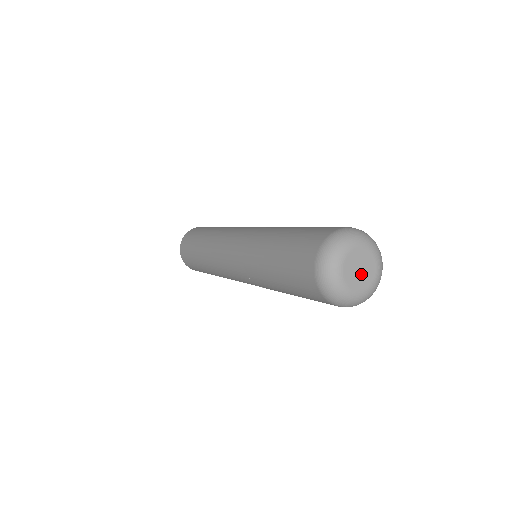
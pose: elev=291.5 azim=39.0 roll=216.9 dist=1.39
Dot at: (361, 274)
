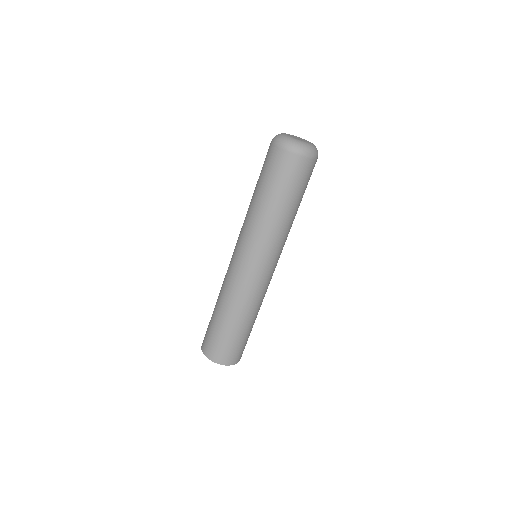
Dot at: occluded
